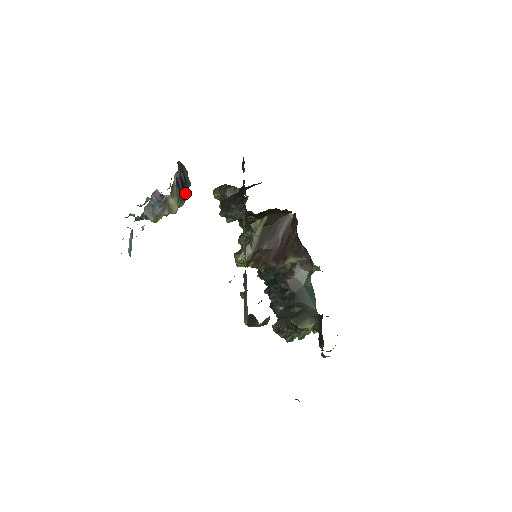
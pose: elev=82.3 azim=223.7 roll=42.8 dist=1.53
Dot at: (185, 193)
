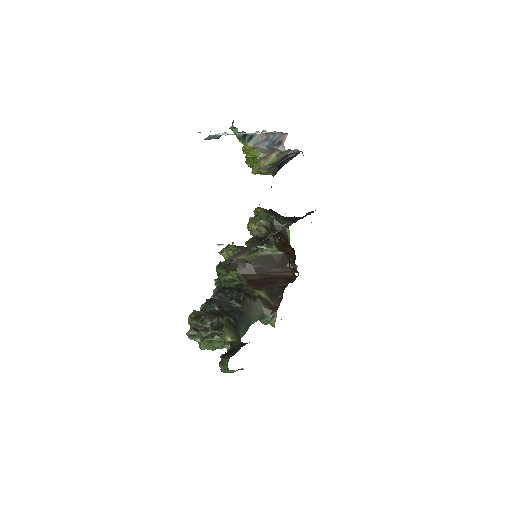
Dot at: occluded
